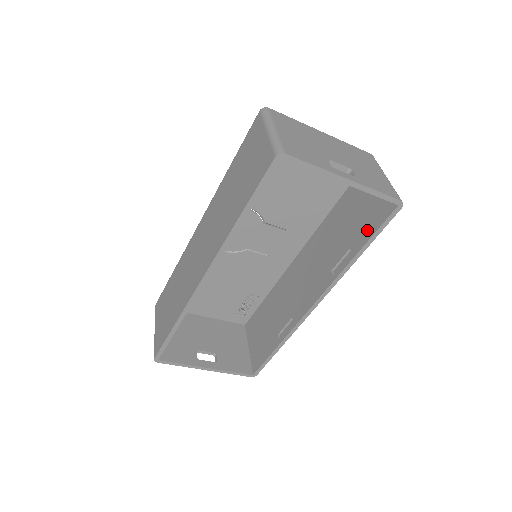
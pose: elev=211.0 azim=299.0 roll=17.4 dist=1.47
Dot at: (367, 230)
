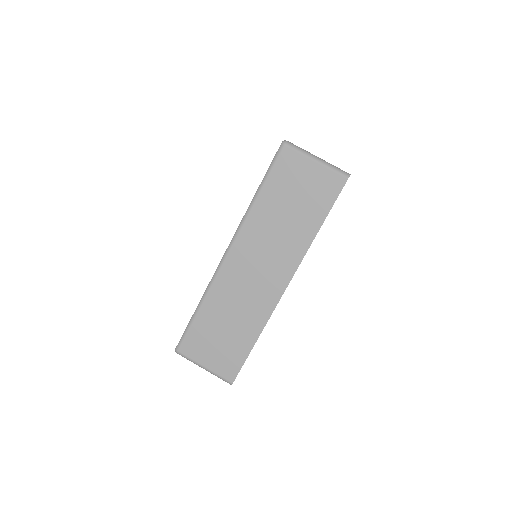
Dot at: occluded
